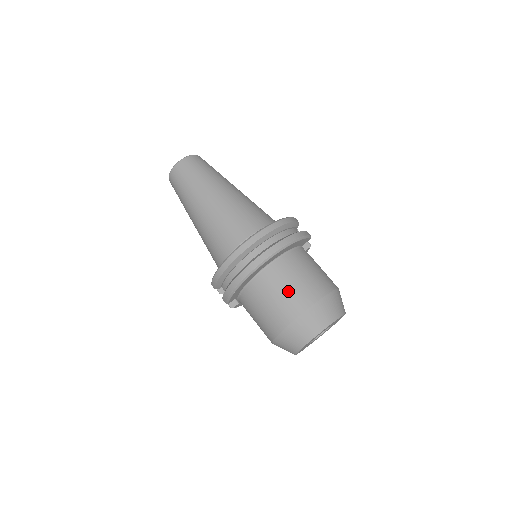
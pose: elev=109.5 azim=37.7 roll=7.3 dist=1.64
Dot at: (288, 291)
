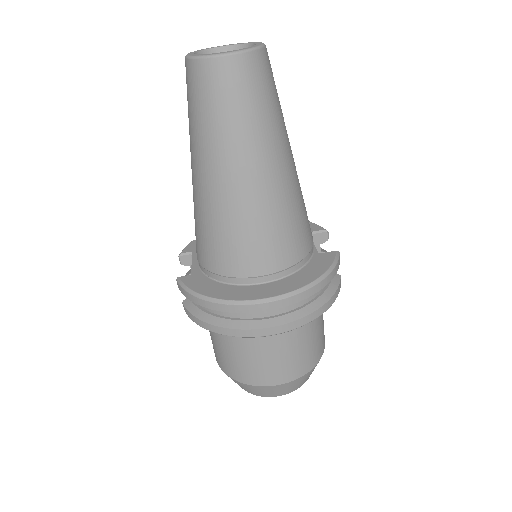
Dot at: (272, 361)
